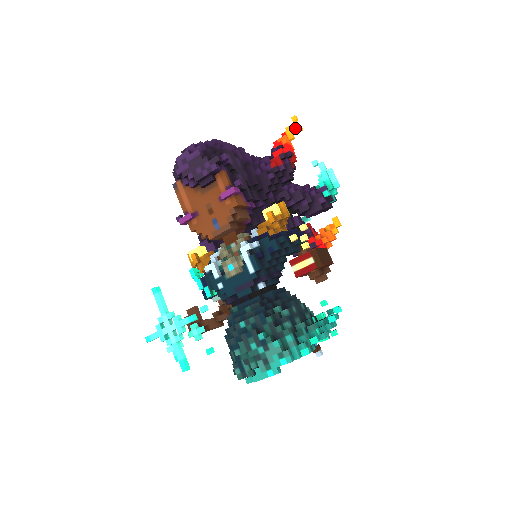
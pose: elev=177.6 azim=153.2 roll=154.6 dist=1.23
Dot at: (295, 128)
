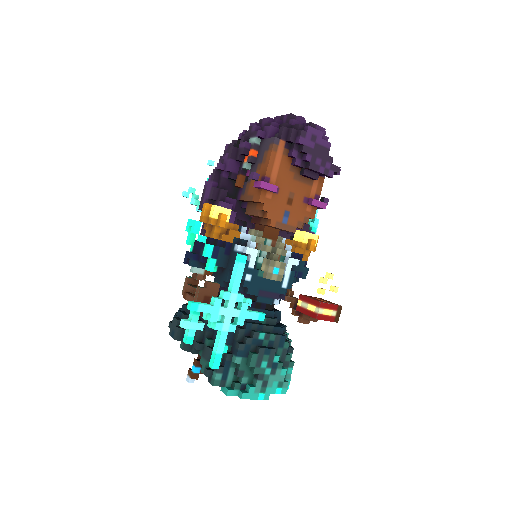
Dot at: occluded
